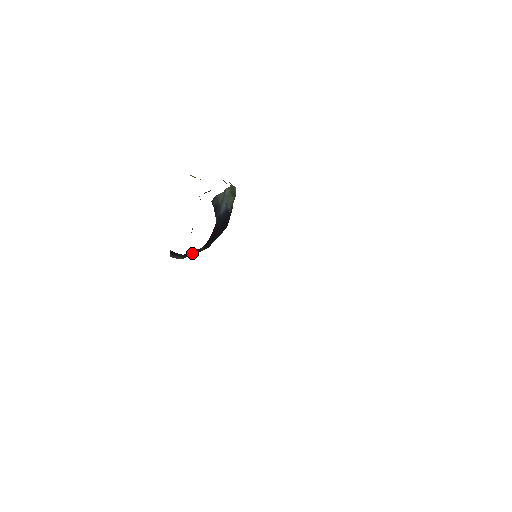
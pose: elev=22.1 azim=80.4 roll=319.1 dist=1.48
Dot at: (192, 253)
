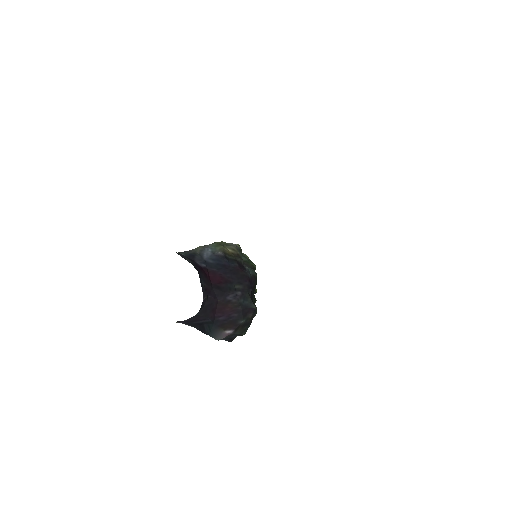
Dot at: (229, 319)
